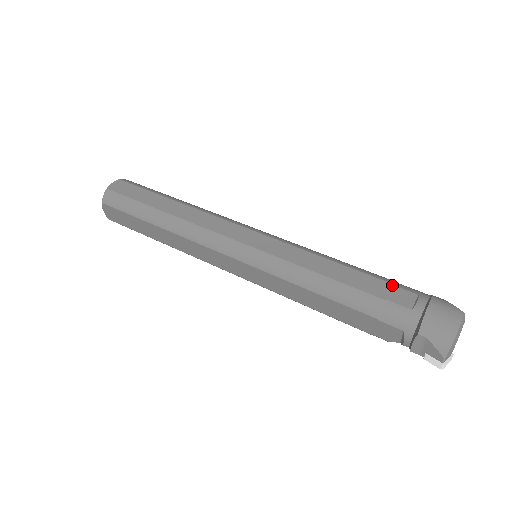
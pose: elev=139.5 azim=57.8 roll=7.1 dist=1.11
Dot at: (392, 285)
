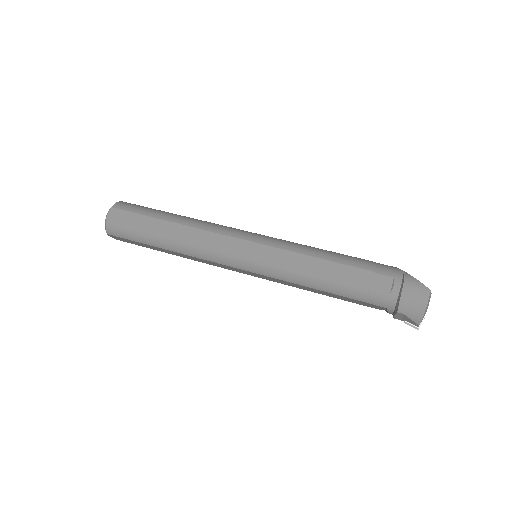
Dot at: (372, 273)
